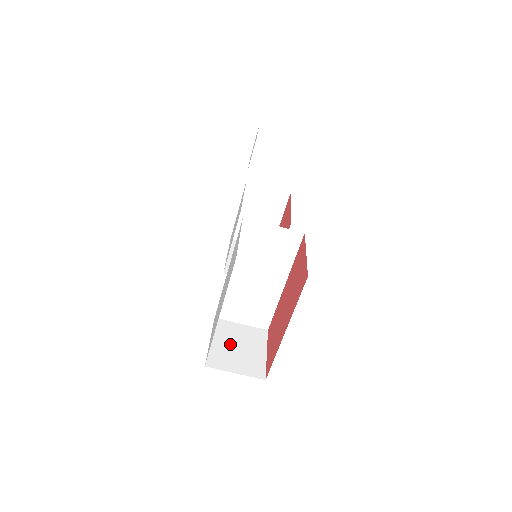
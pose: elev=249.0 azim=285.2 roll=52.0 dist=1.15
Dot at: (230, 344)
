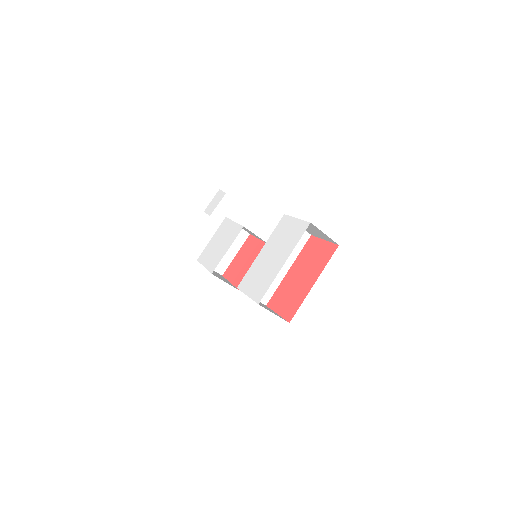
Dot at: occluded
